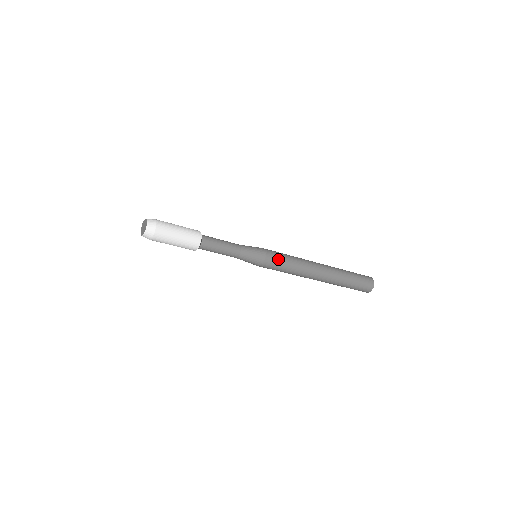
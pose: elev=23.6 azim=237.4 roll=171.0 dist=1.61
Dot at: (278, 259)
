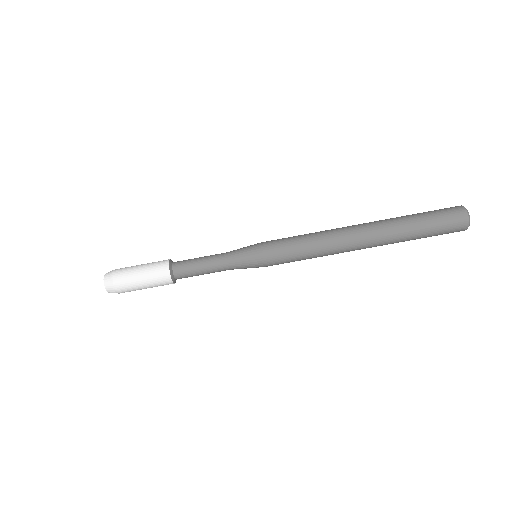
Dot at: (281, 240)
